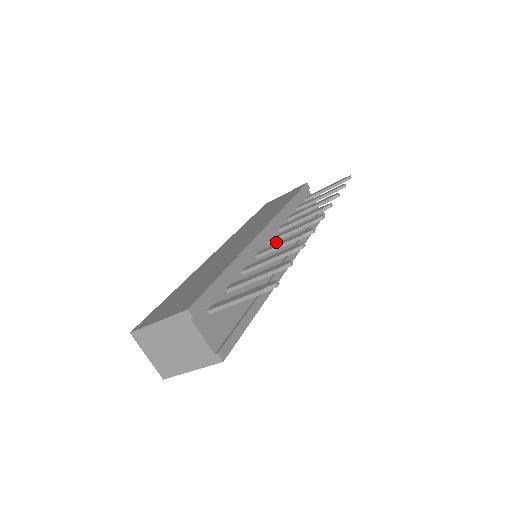
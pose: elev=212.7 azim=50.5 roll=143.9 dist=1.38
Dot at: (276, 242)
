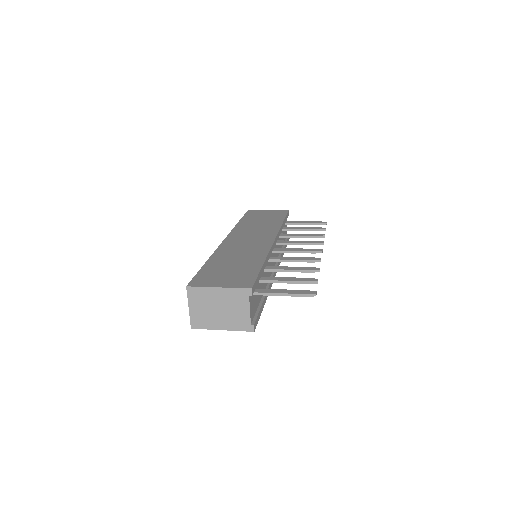
Dot at: occluded
